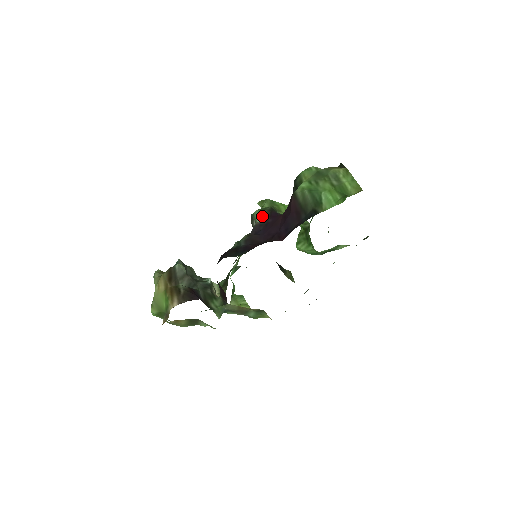
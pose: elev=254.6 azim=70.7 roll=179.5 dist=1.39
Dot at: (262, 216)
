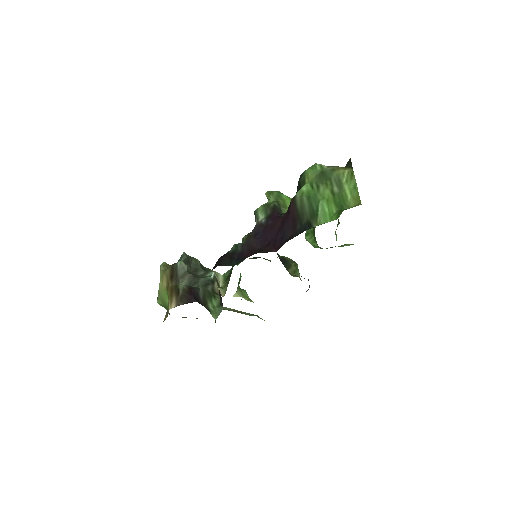
Dot at: (264, 214)
